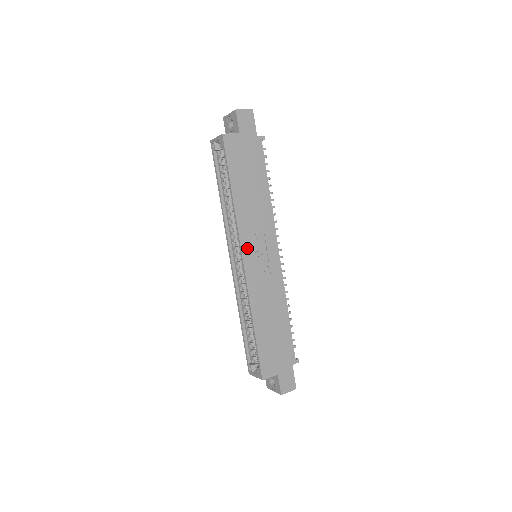
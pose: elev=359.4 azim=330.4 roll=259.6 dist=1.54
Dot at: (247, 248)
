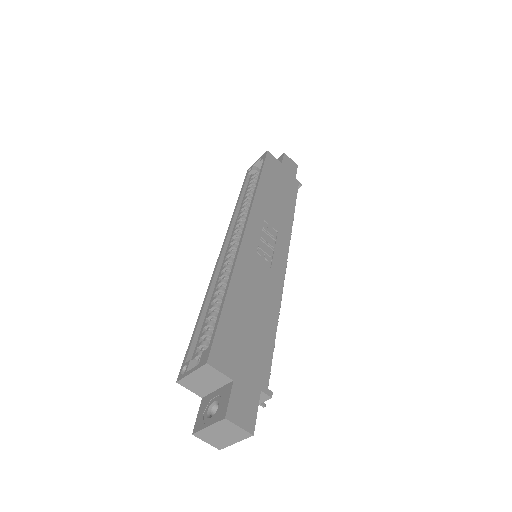
Dot at: (255, 223)
